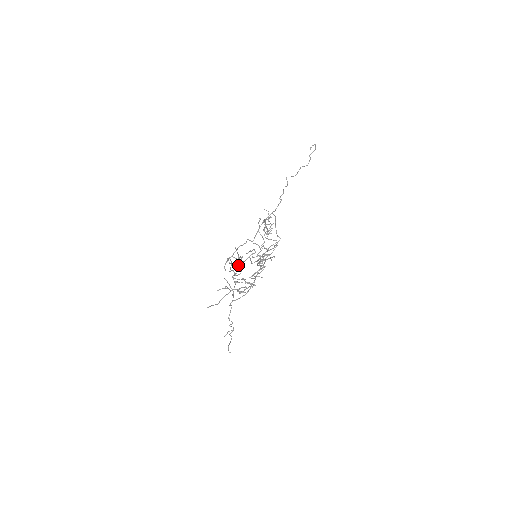
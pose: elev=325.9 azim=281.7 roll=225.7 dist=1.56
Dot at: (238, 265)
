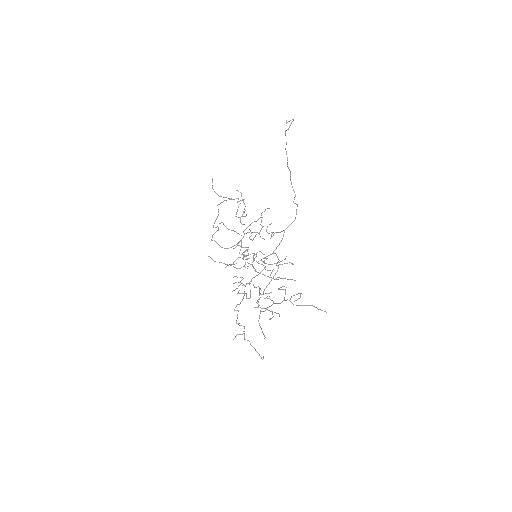
Dot at: occluded
